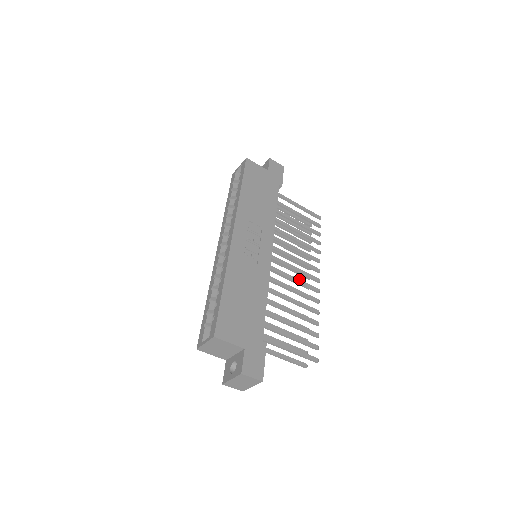
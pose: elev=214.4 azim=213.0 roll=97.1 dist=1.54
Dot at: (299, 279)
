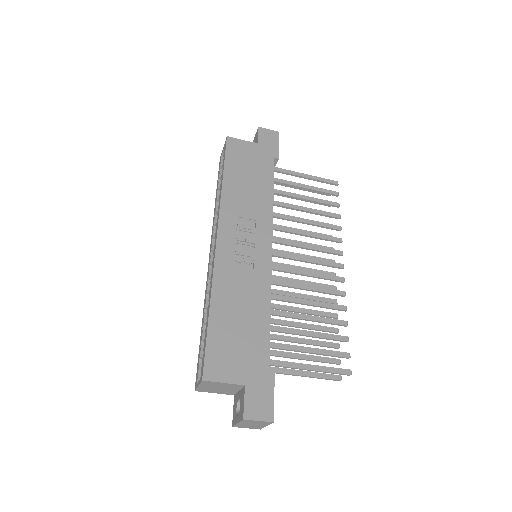
Dot at: (314, 272)
